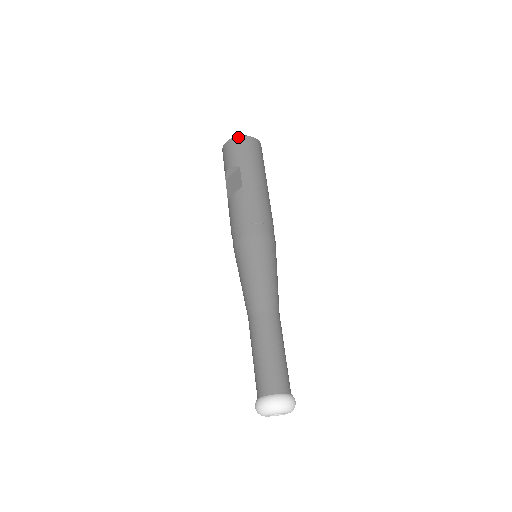
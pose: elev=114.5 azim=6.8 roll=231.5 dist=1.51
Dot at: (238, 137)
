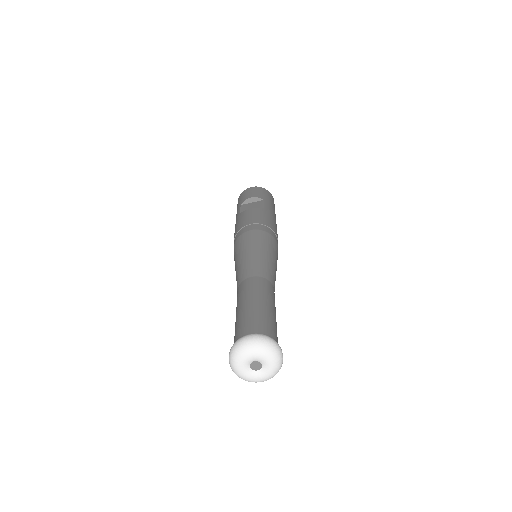
Dot at: (265, 189)
